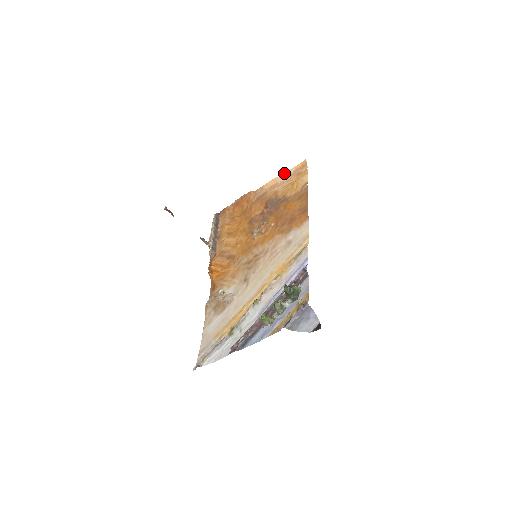
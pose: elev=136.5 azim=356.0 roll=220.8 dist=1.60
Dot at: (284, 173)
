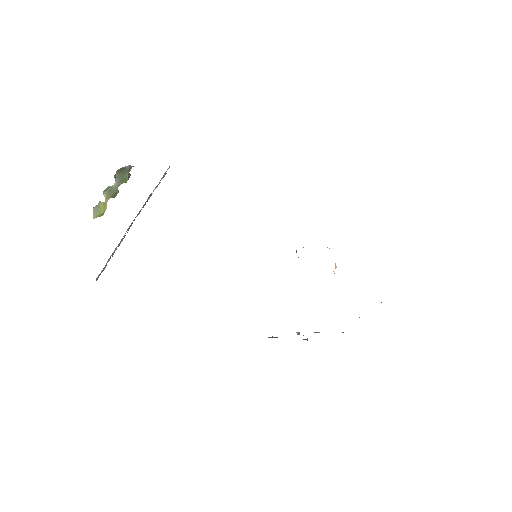
Dot at: occluded
